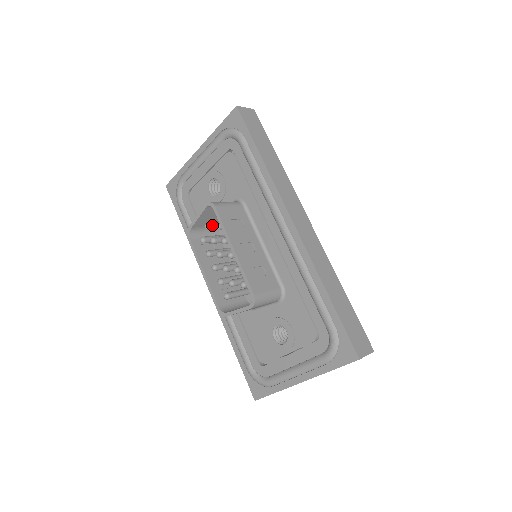
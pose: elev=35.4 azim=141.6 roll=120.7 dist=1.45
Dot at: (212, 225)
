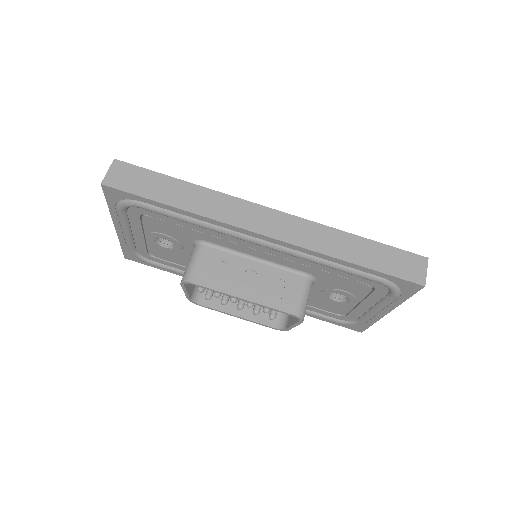
Dot at: occluded
